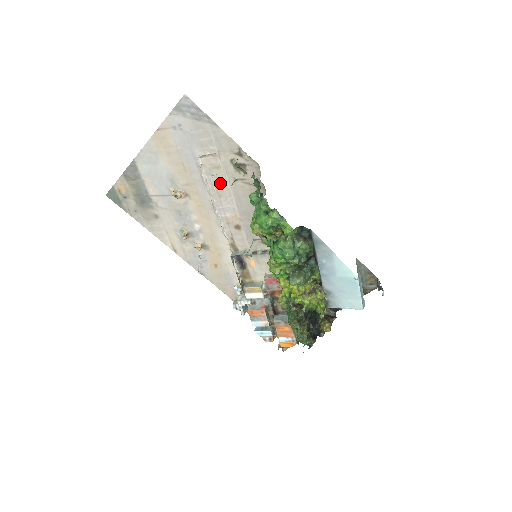
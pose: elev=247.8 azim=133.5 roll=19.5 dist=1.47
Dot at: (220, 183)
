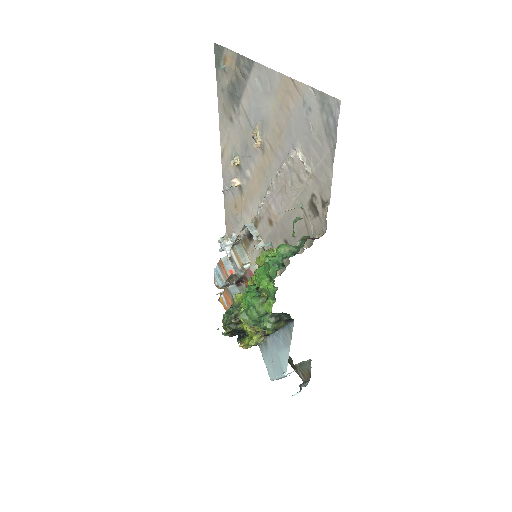
Dot at: (290, 187)
